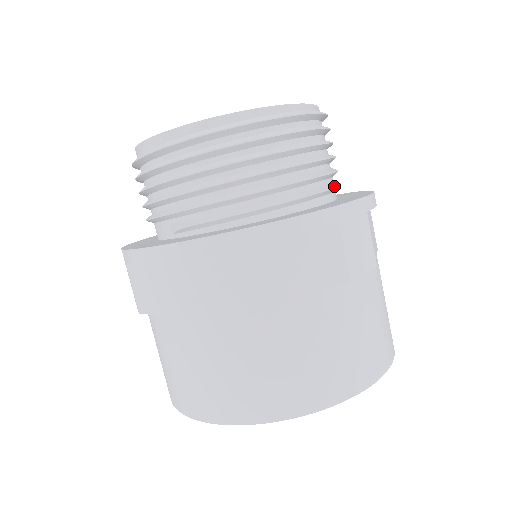
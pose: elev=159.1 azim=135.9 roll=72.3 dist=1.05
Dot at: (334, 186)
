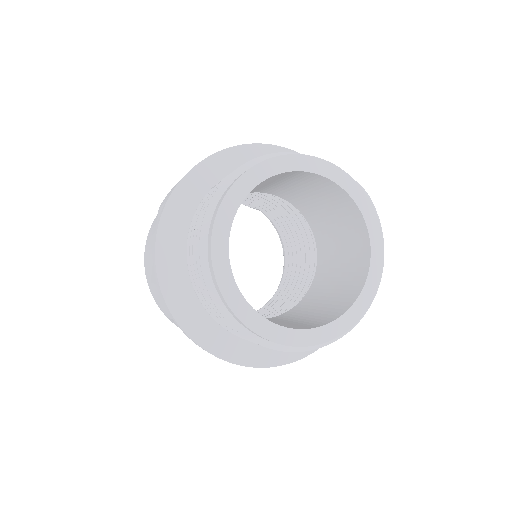
Dot at: occluded
